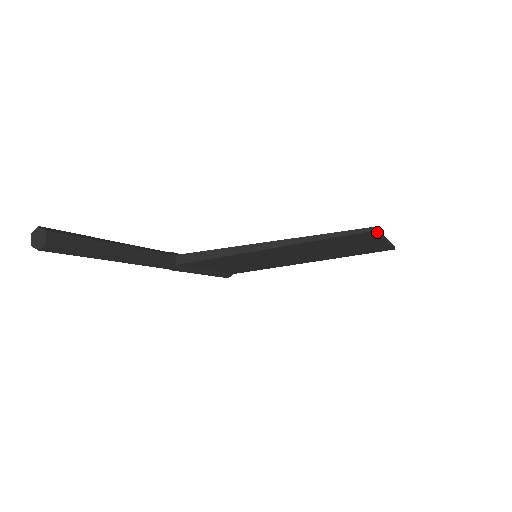
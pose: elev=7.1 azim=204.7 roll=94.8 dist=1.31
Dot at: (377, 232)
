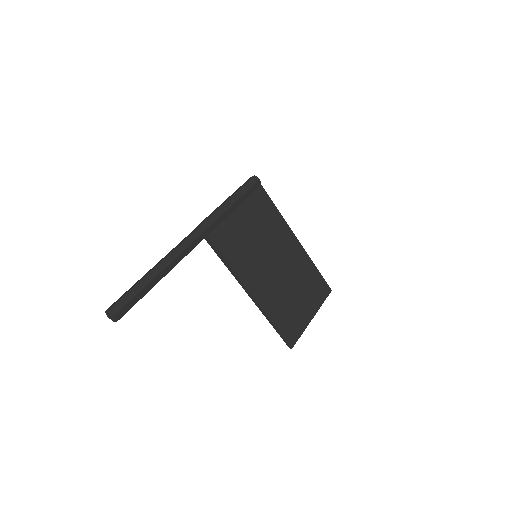
Dot at: (295, 342)
